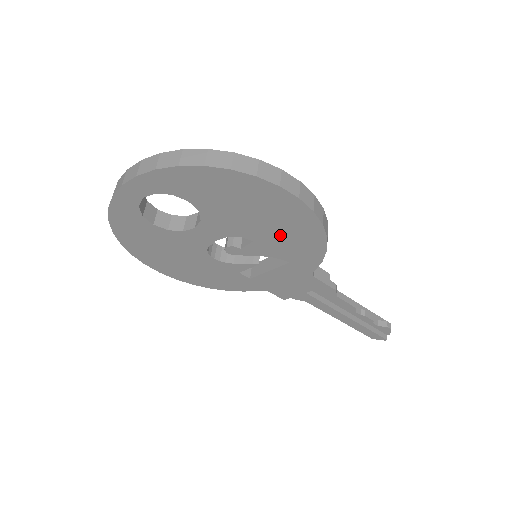
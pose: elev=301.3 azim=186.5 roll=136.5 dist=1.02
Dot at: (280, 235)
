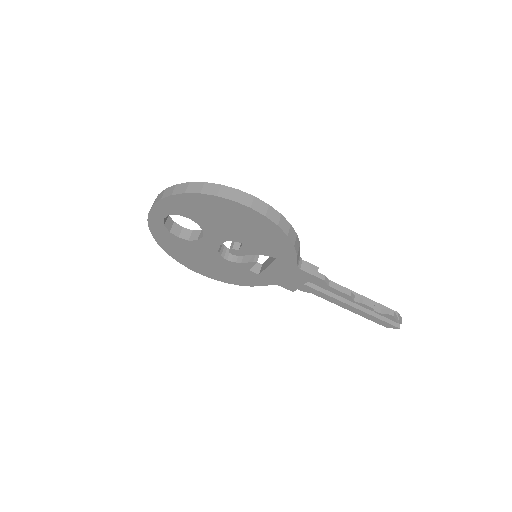
Dot at: (256, 237)
